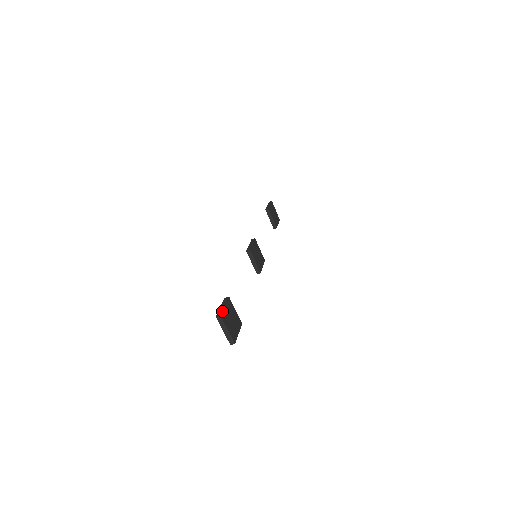
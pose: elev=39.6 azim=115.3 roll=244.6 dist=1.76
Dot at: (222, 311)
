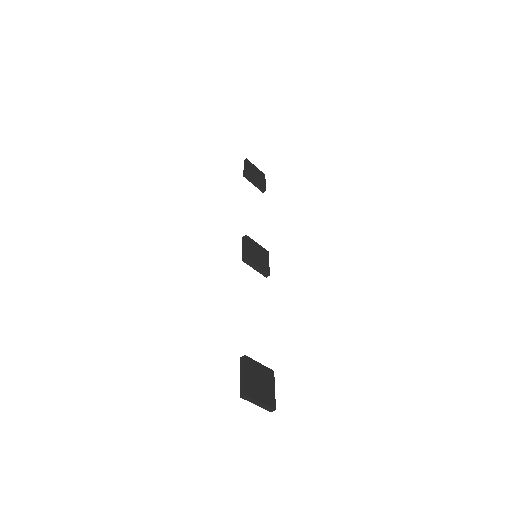
Dot at: (244, 385)
